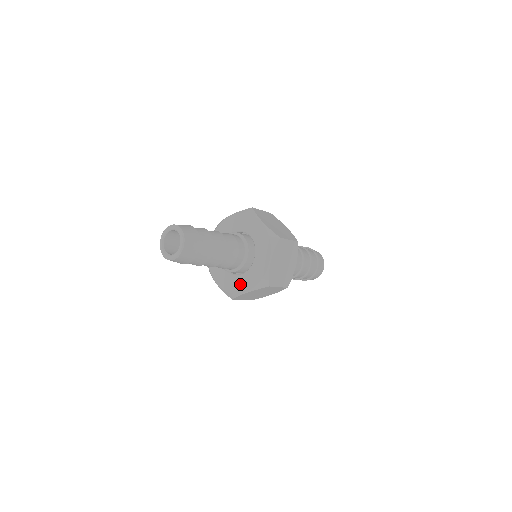
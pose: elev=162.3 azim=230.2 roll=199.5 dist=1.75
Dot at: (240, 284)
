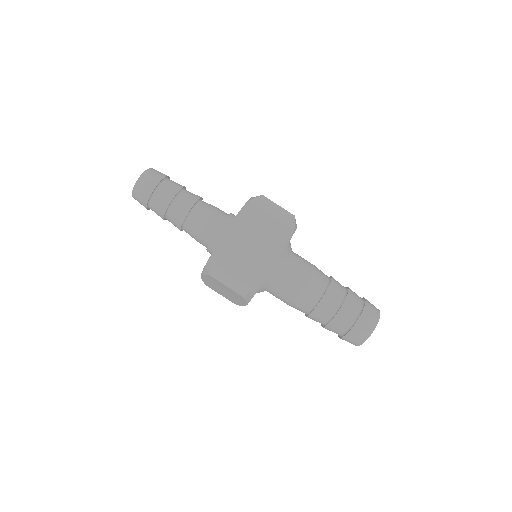
Dot at: occluded
